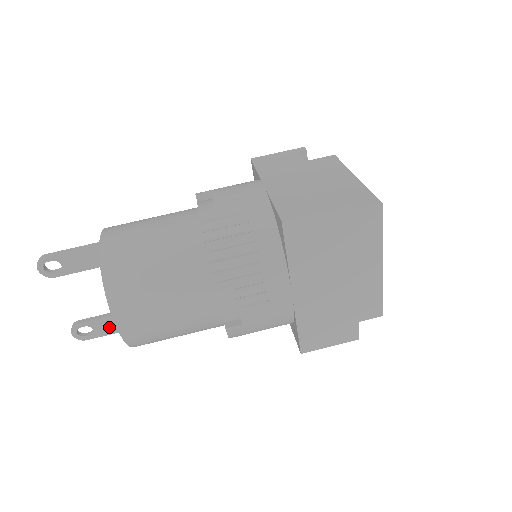
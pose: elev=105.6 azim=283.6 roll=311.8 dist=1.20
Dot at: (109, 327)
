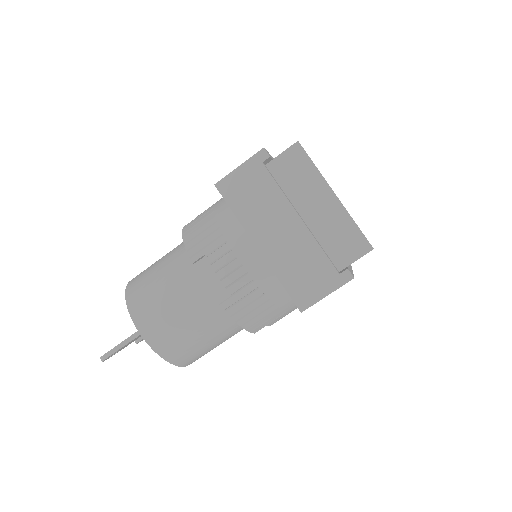
Dot at: occluded
